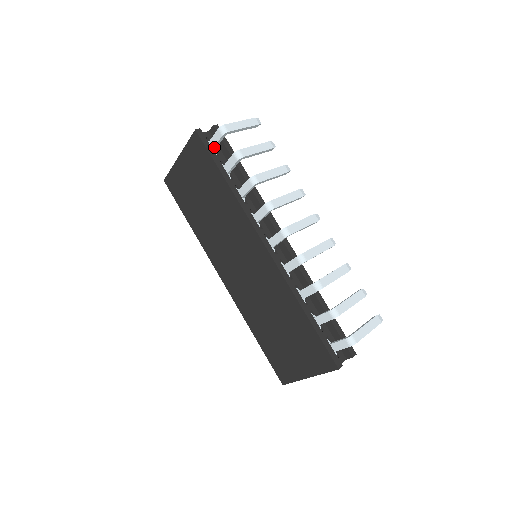
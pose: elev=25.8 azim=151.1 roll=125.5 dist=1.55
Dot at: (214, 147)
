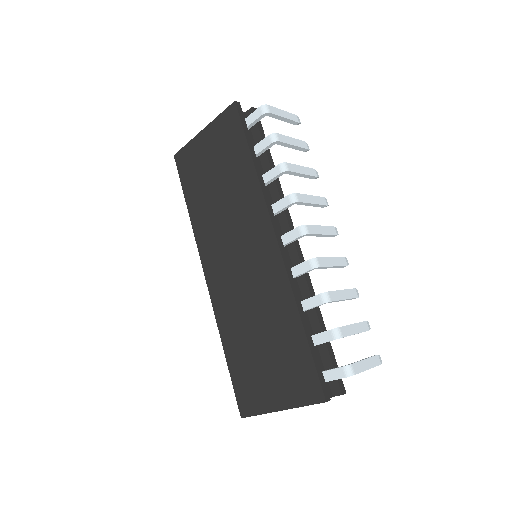
Dot at: (248, 126)
